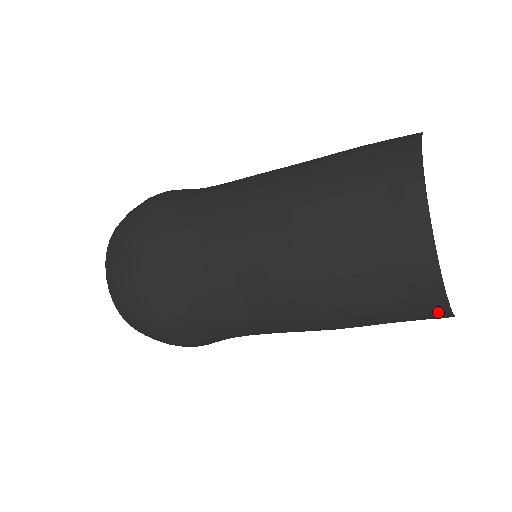
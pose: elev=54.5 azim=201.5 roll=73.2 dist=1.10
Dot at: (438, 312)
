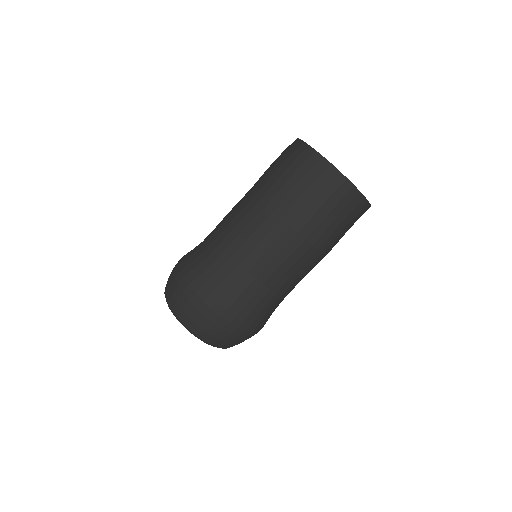
Dot at: (366, 210)
